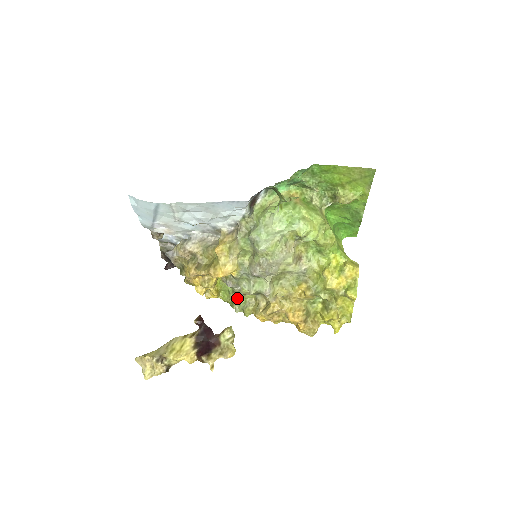
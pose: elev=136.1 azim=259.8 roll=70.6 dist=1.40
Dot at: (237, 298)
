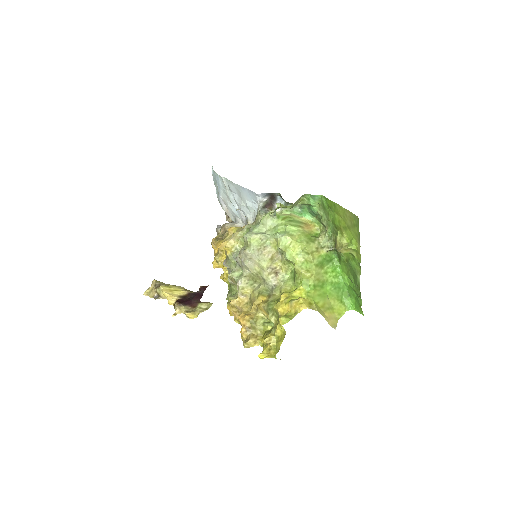
Dot at: (231, 286)
